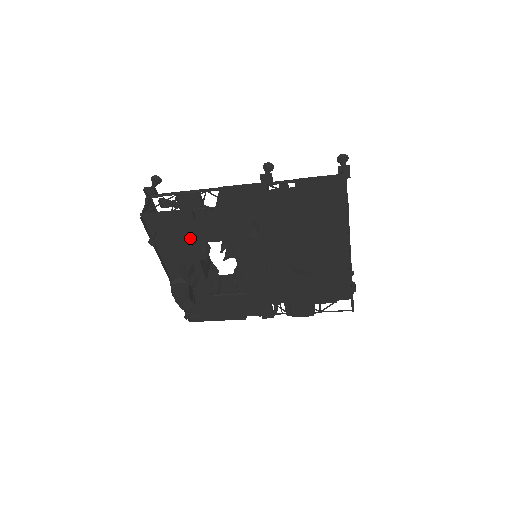
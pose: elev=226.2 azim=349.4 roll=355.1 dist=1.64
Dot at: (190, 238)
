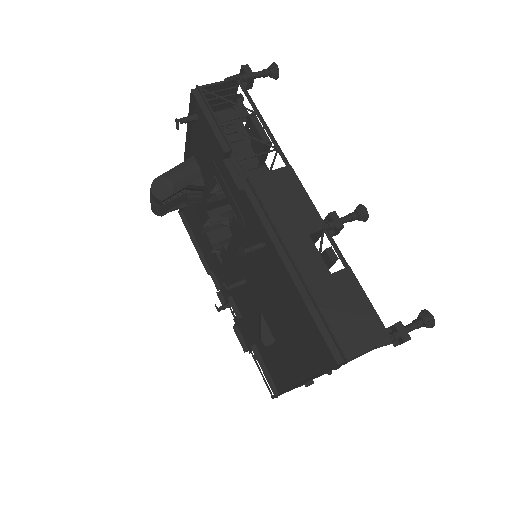
Dot at: (215, 166)
